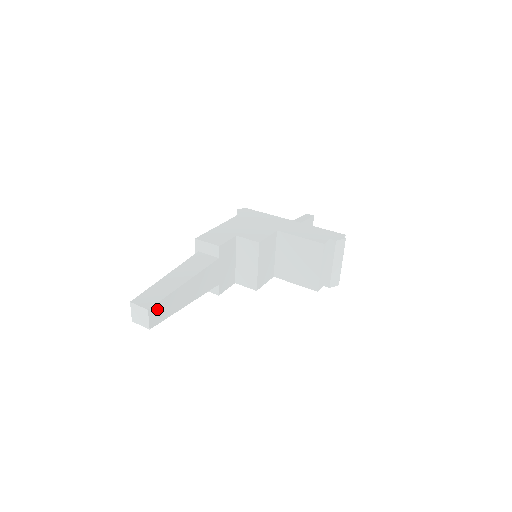
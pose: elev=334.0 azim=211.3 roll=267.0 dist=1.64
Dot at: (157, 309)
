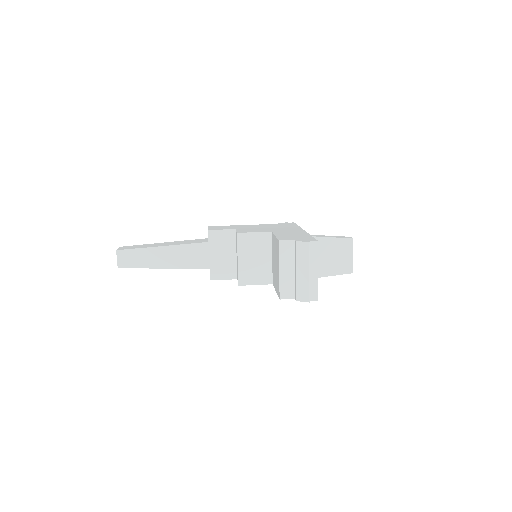
Dot at: (127, 255)
